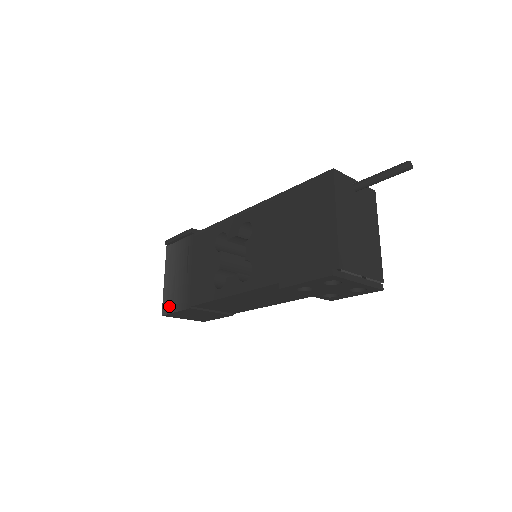
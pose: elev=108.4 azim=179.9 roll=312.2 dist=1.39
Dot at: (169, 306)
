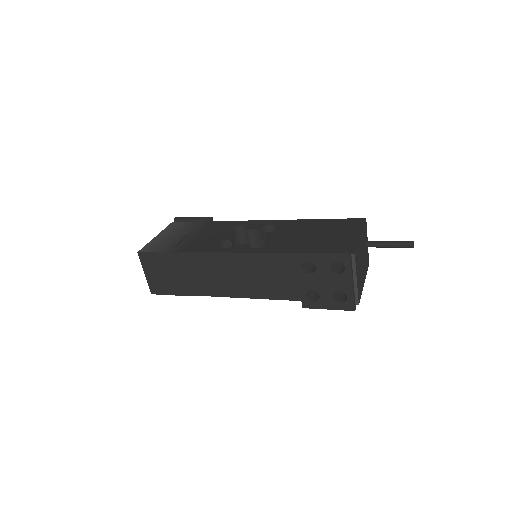
Dot at: (152, 248)
